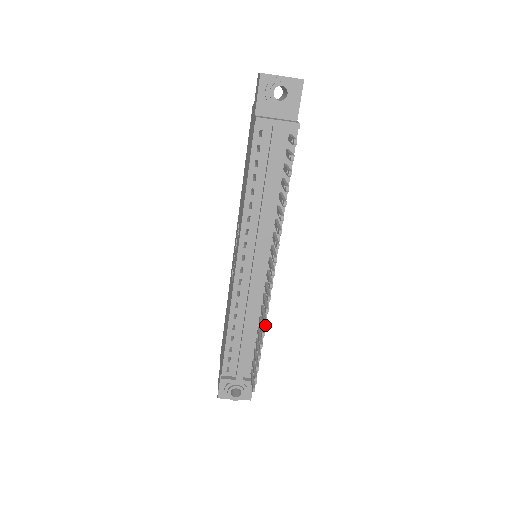
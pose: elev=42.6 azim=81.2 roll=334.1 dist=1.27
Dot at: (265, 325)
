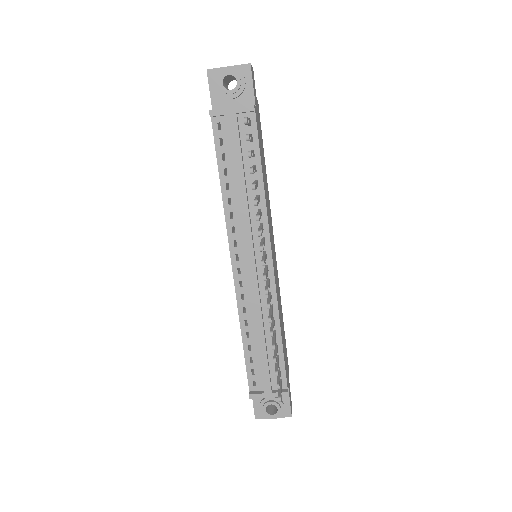
Dot at: (271, 322)
